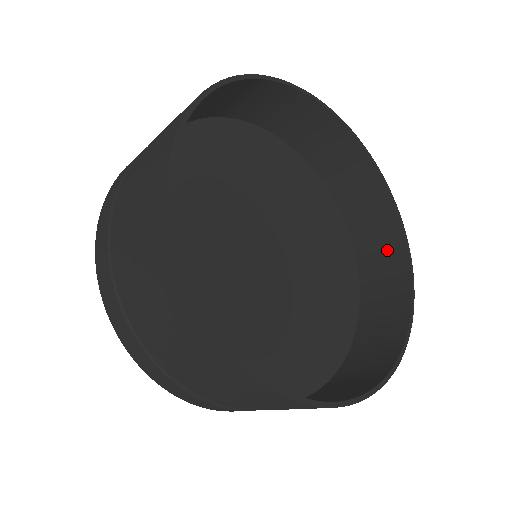
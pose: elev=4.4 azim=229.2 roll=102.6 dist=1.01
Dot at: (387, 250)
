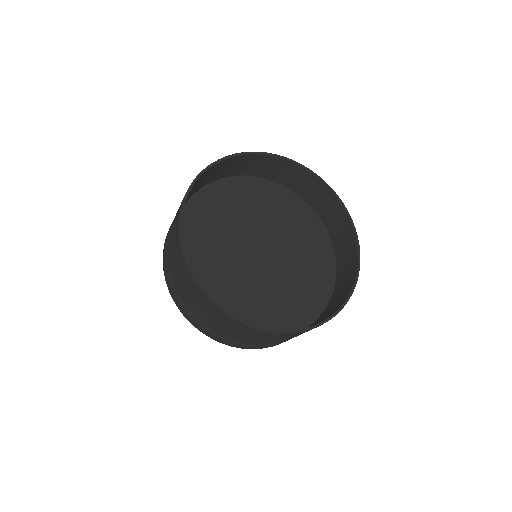
Dot at: (329, 204)
